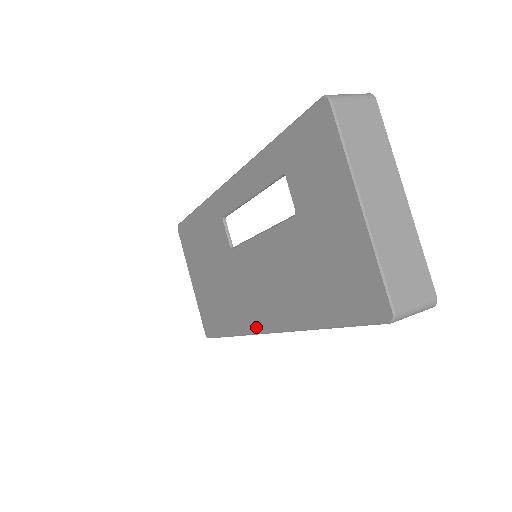
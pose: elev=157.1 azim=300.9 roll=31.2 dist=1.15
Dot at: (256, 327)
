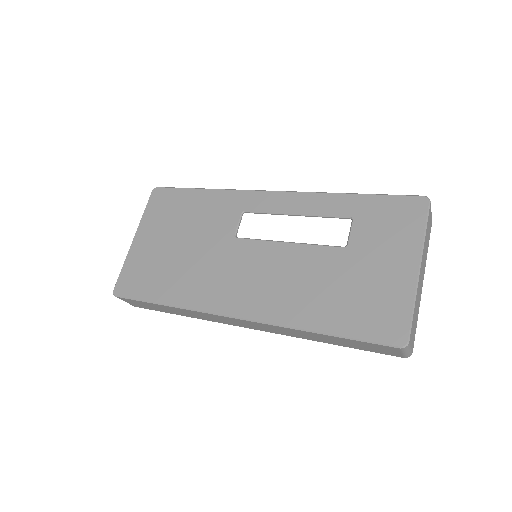
Dot at: (220, 308)
